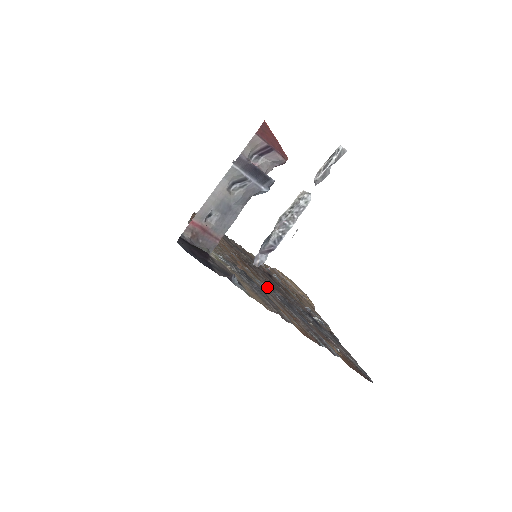
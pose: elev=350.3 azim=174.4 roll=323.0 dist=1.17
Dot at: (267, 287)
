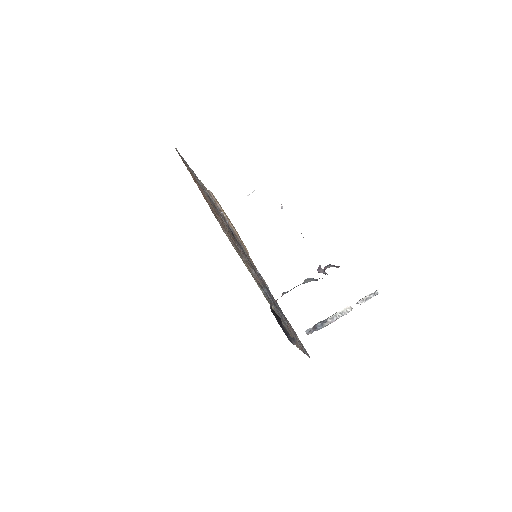
Dot at: occluded
